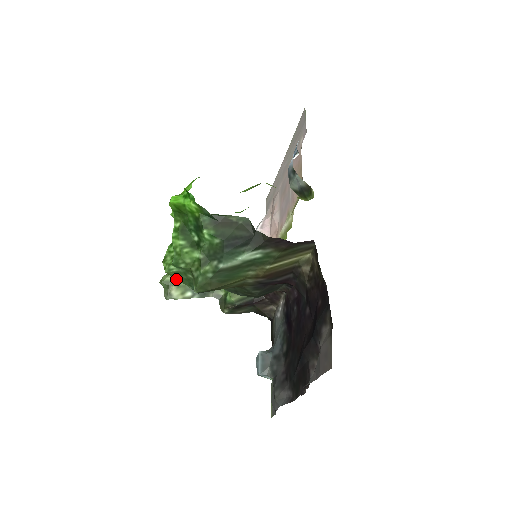
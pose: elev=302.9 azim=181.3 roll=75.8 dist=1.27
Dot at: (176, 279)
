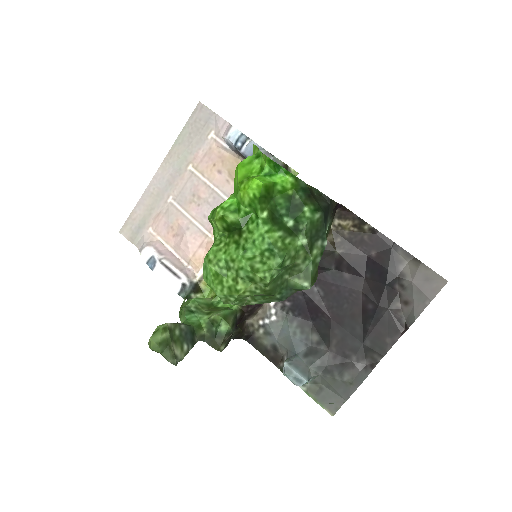
Dot at: (269, 291)
